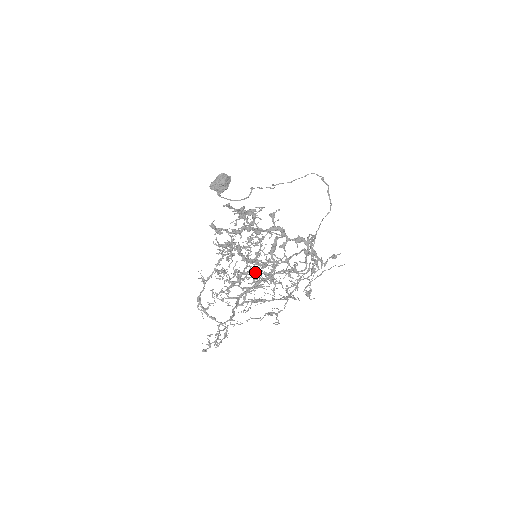
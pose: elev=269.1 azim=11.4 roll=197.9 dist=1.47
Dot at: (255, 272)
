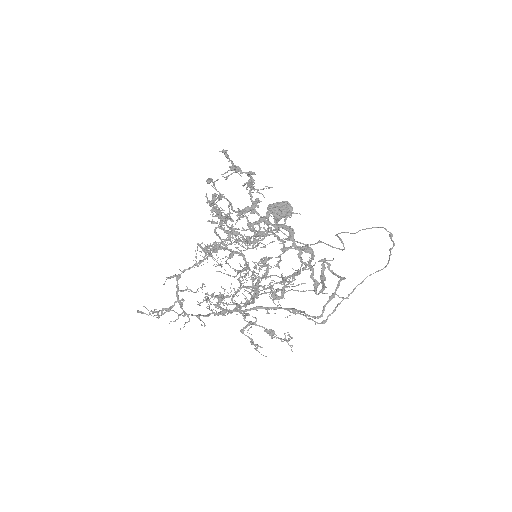
Dot at: (244, 268)
